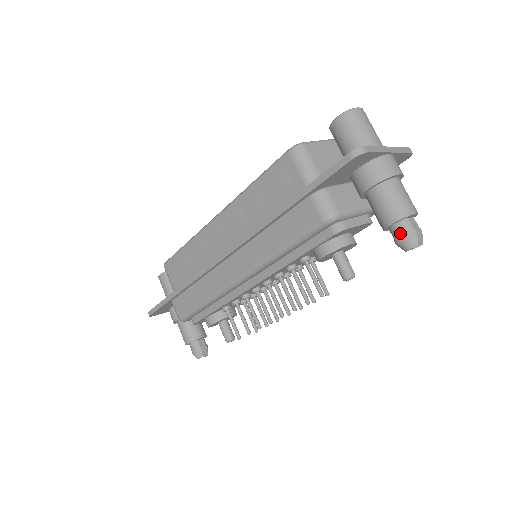
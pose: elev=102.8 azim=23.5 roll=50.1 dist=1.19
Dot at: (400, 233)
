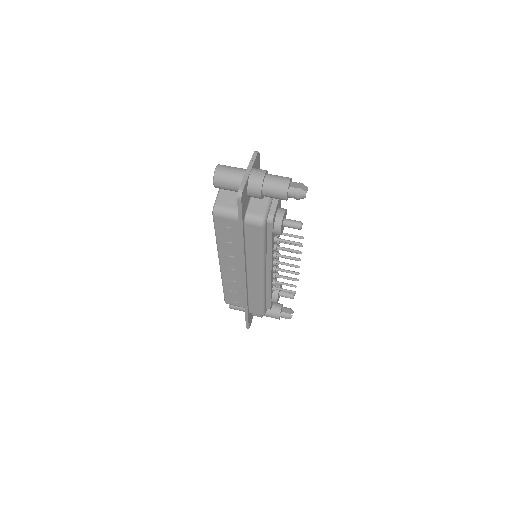
Dot at: (294, 196)
